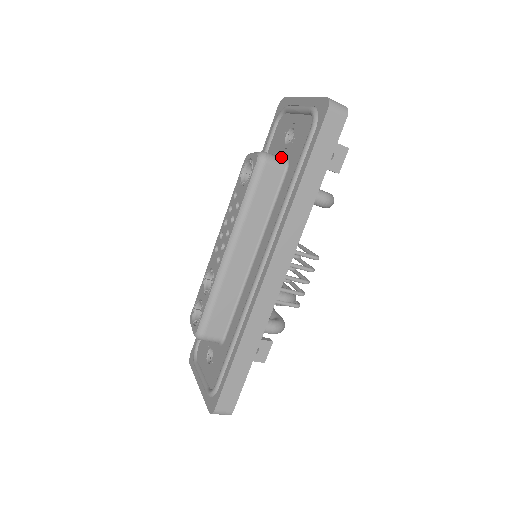
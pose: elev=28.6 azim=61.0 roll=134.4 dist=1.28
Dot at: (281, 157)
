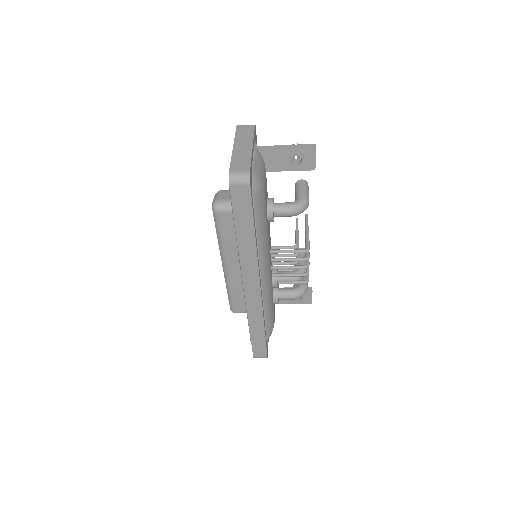
Dot at: occluded
